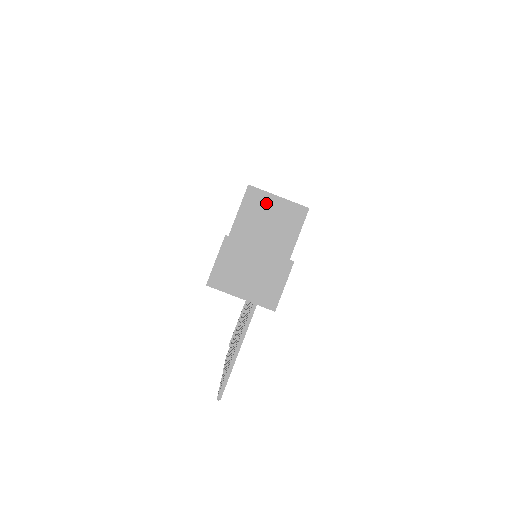
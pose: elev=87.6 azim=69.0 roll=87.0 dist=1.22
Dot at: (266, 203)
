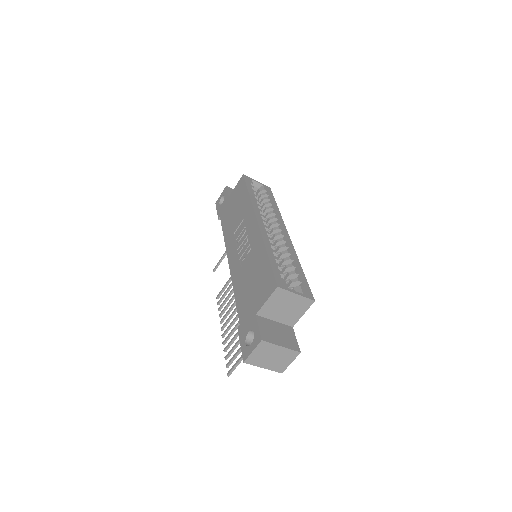
Dot at: (287, 297)
